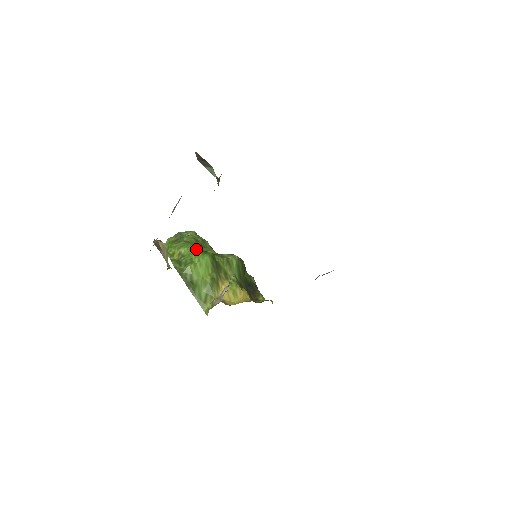
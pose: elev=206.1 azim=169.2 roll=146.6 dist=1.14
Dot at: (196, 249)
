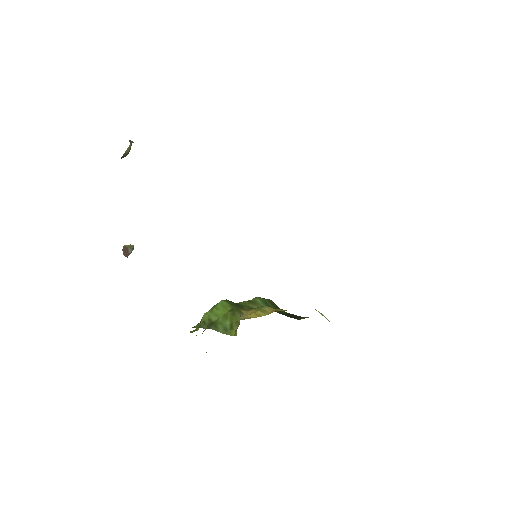
Dot at: occluded
